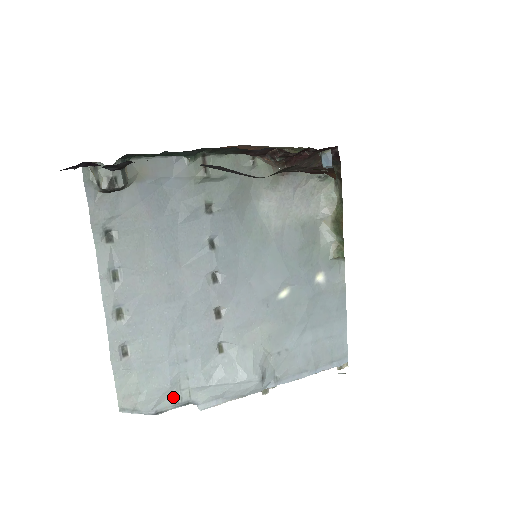
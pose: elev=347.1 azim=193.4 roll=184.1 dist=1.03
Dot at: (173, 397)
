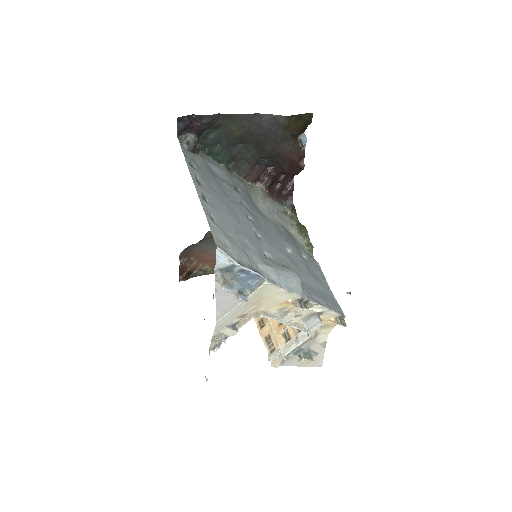
Dot at: (247, 262)
